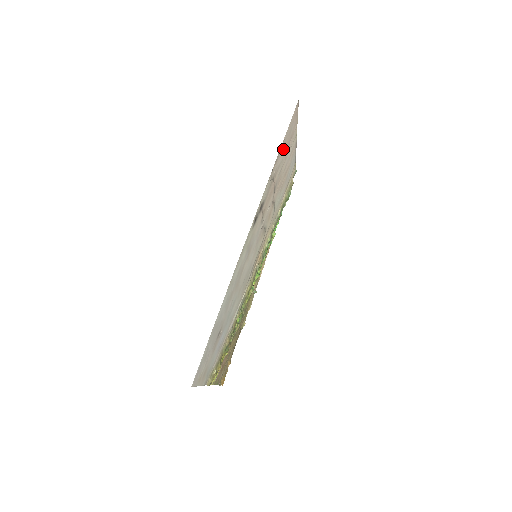
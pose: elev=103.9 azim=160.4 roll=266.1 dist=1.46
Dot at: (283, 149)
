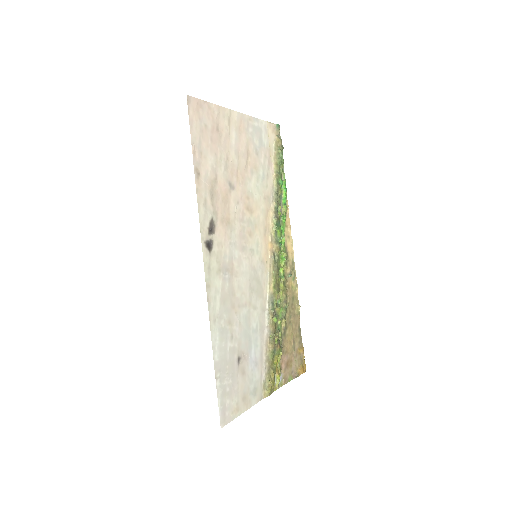
Dot at: (205, 153)
